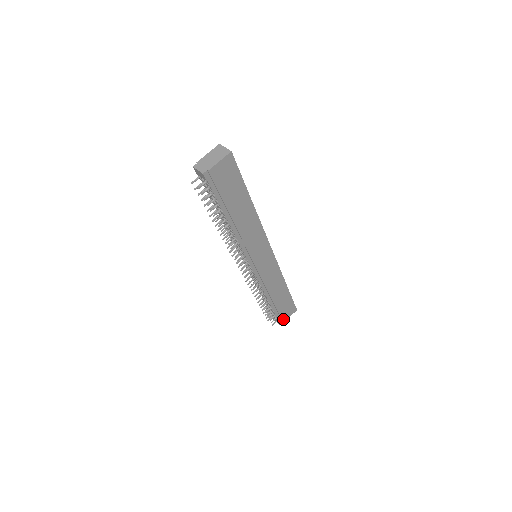
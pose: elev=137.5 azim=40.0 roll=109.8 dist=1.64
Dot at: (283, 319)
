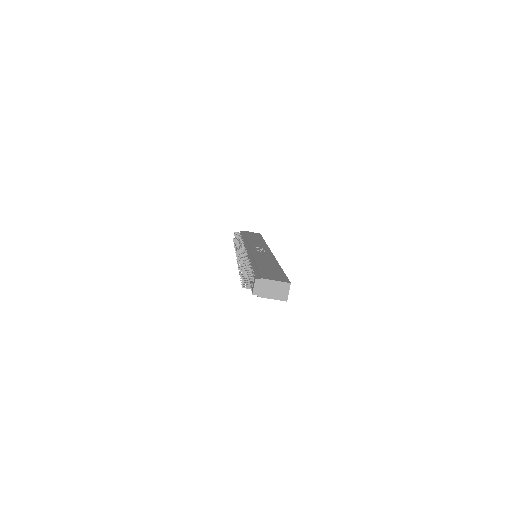
Dot at: occluded
